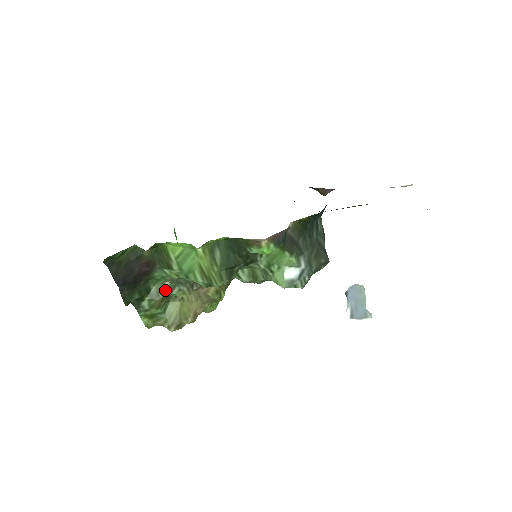
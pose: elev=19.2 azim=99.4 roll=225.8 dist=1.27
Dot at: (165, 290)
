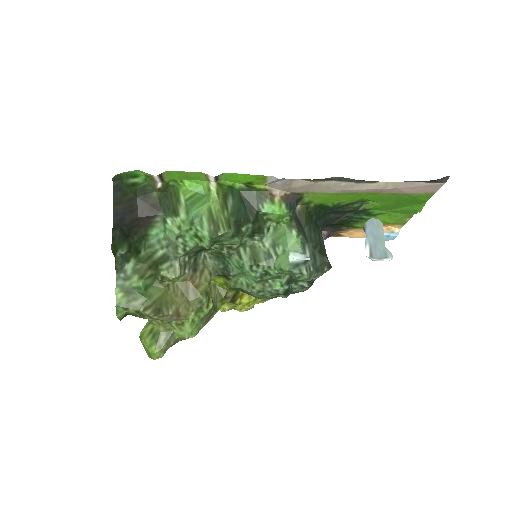
Dot at: (156, 259)
